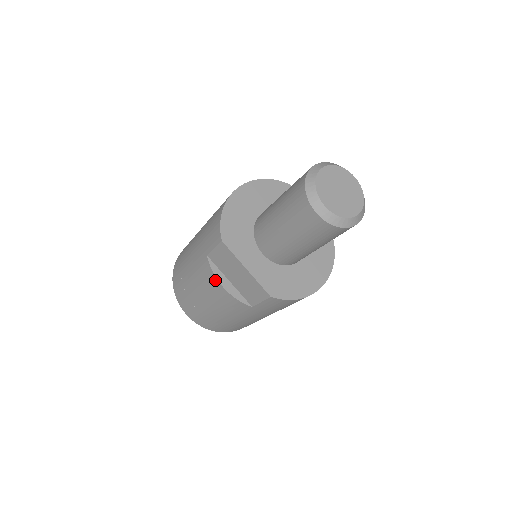
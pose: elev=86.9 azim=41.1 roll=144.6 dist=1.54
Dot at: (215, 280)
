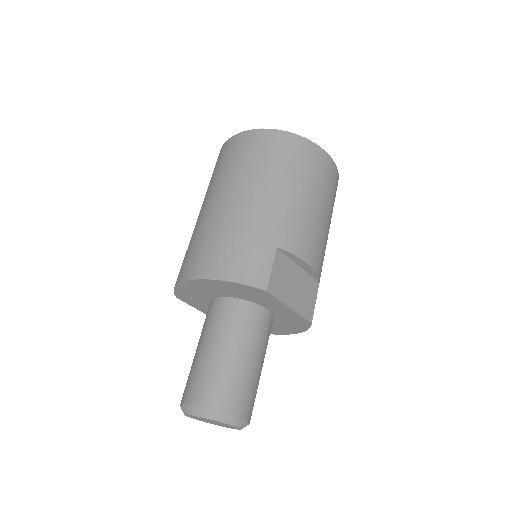
Dot at: occluded
